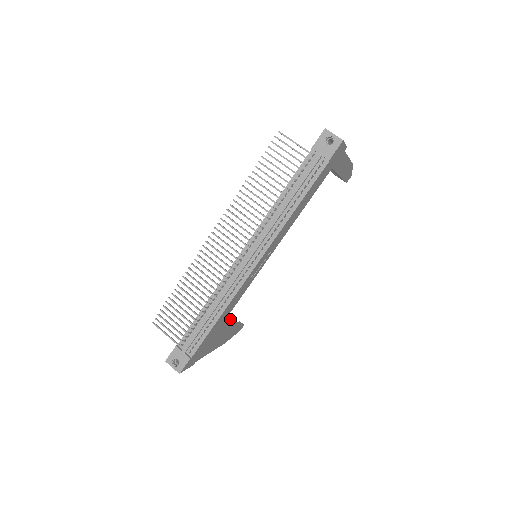
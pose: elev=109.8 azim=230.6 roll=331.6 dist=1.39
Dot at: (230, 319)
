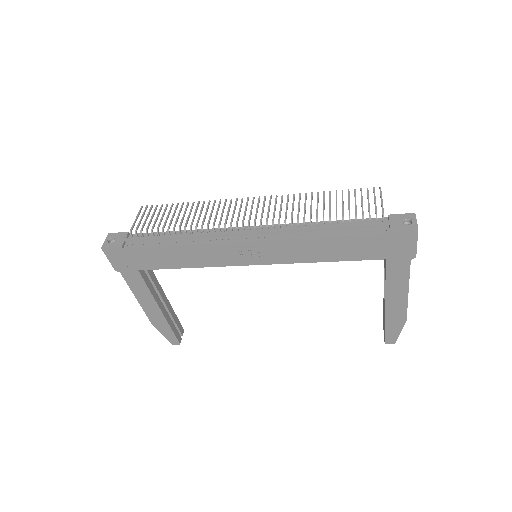
Dot at: (179, 323)
